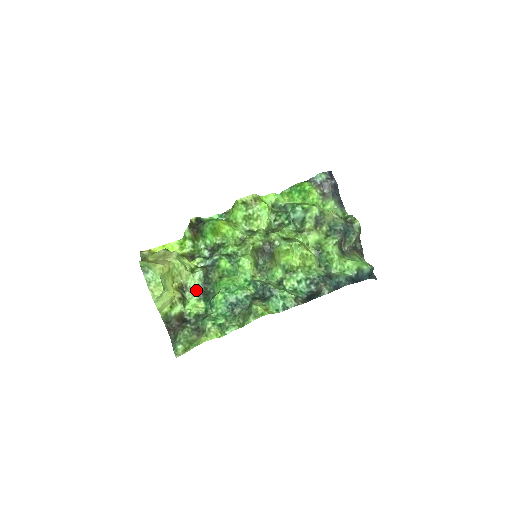
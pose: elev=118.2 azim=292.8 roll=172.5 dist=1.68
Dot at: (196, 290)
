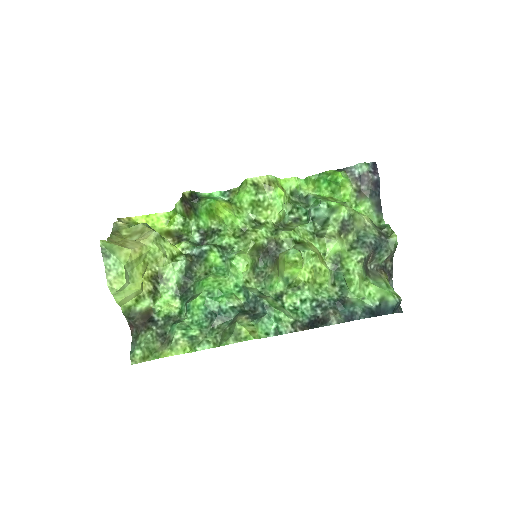
Dot at: (173, 283)
